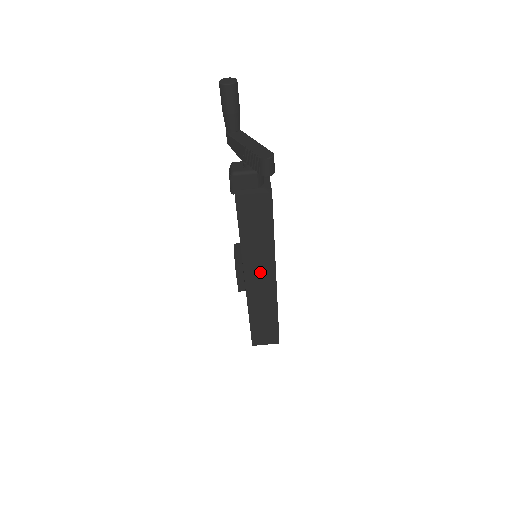
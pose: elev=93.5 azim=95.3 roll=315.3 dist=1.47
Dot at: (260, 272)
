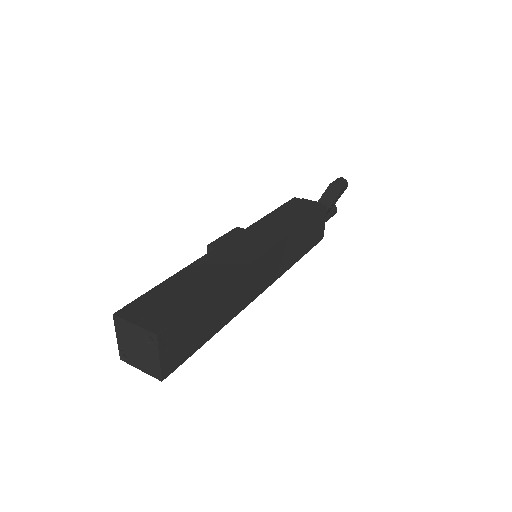
Dot at: (254, 241)
